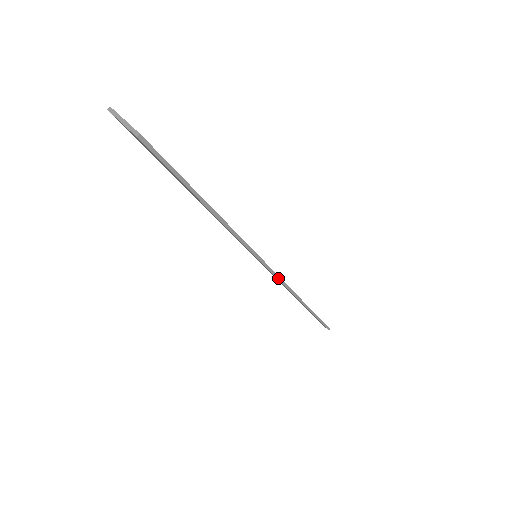
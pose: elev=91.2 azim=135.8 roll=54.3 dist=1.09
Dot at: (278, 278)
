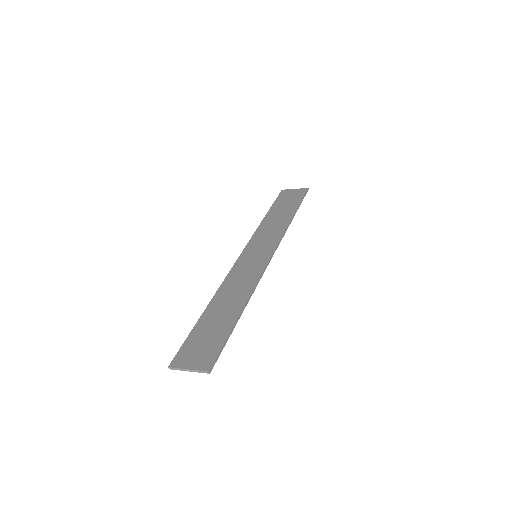
Dot at: (277, 247)
